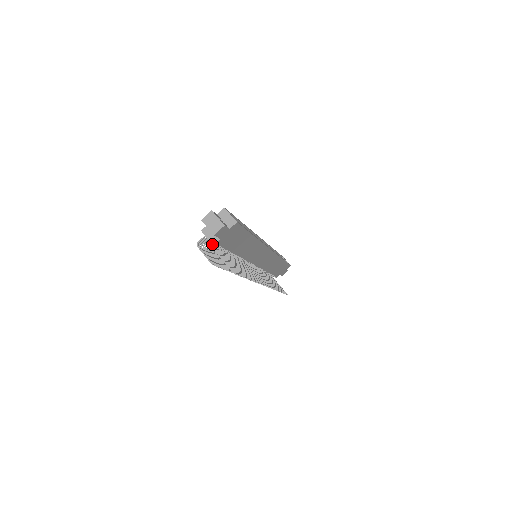
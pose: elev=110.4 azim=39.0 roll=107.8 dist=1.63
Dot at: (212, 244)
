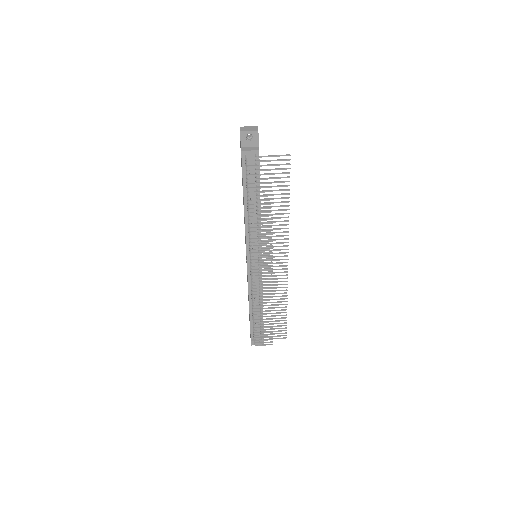
Dot at: (258, 150)
